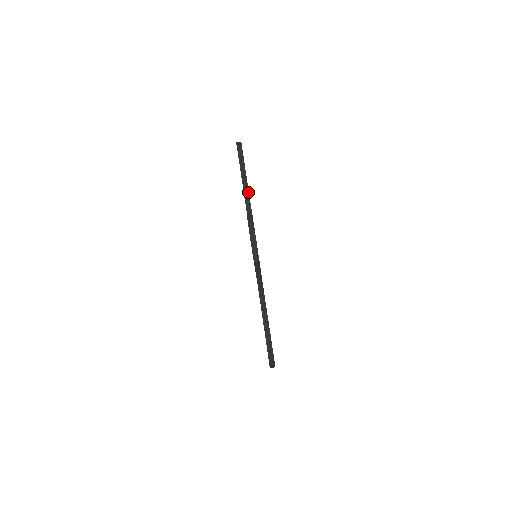
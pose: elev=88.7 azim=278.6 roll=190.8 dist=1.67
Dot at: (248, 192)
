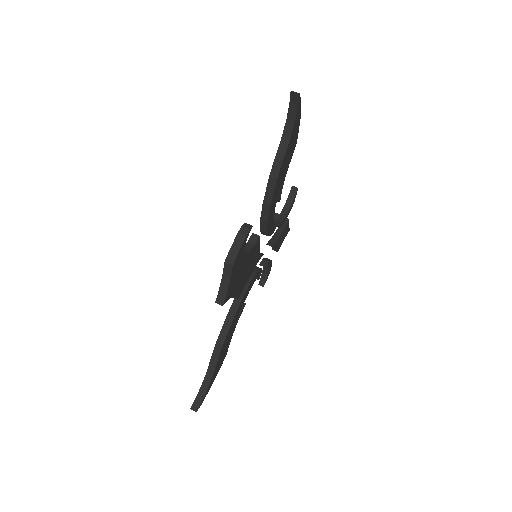
Dot at: (276, 176)
